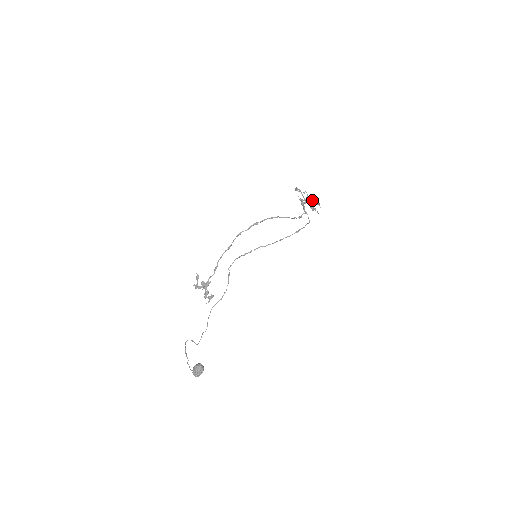
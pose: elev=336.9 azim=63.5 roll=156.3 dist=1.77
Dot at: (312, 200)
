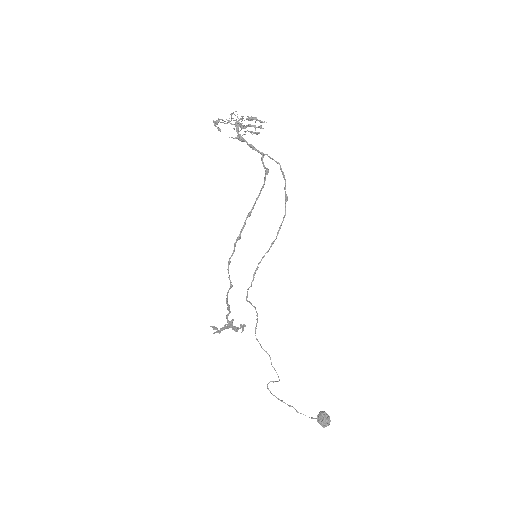
Dot at: (242, 118)
